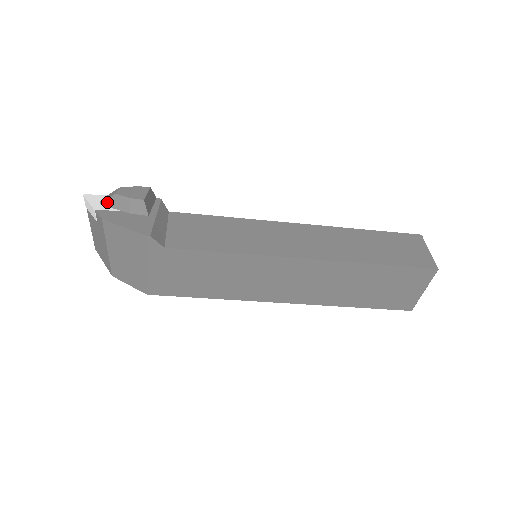
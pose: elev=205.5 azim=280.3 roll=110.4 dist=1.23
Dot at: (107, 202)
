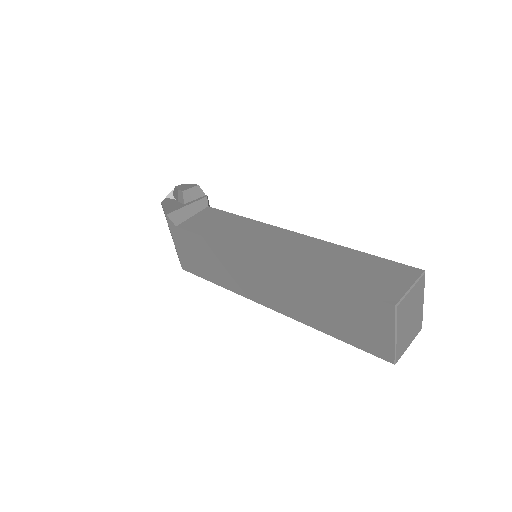
Dot at: (174, 193)
